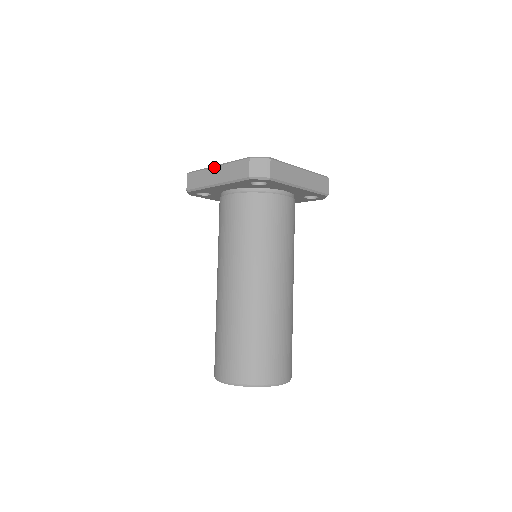
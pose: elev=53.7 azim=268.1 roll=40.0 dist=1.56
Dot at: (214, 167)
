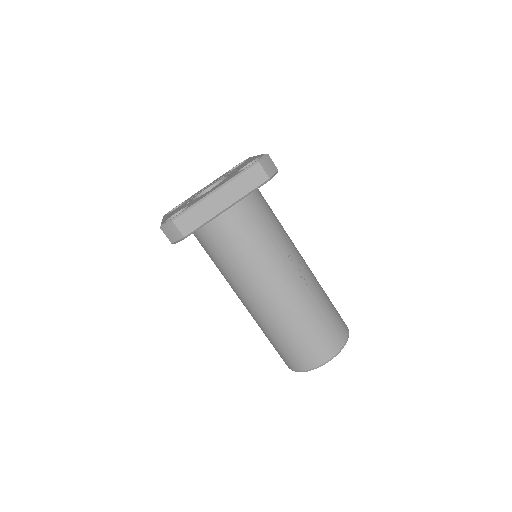
Dot at: occluded
